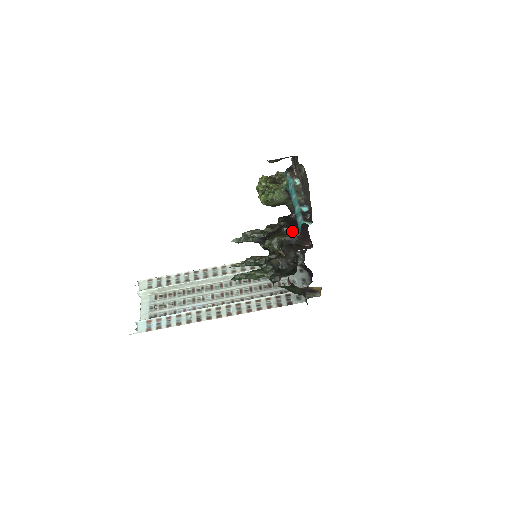
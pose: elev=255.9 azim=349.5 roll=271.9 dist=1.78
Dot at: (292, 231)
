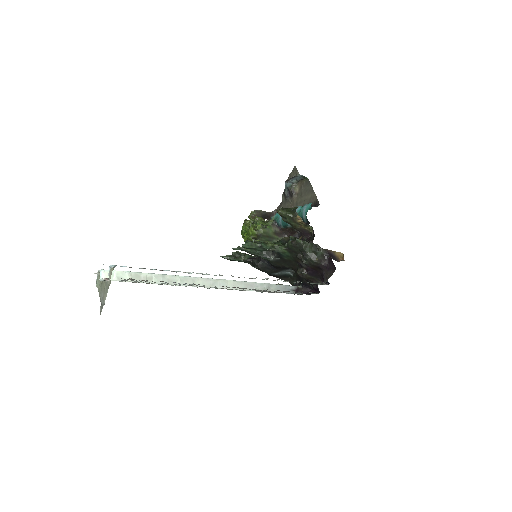
Dot at: occluded
